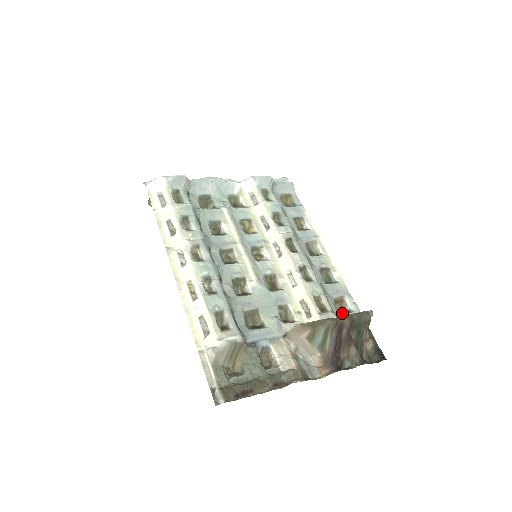
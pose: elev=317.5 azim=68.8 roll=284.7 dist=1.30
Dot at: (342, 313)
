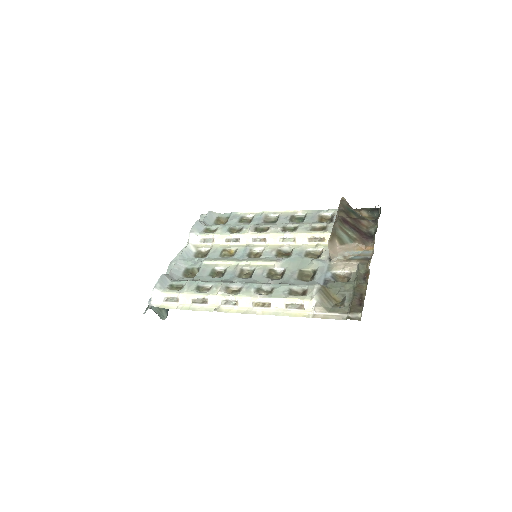
Dot at: (332, 220)
